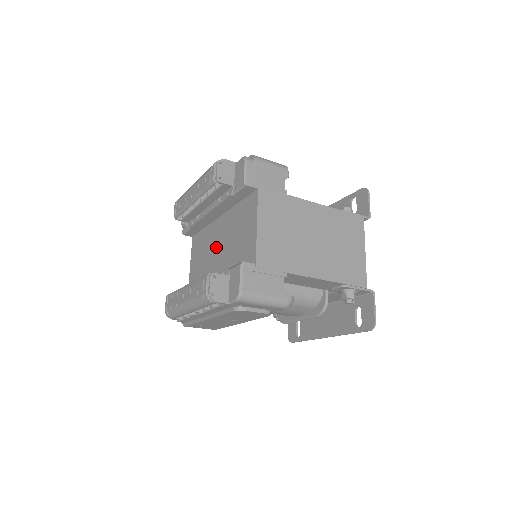
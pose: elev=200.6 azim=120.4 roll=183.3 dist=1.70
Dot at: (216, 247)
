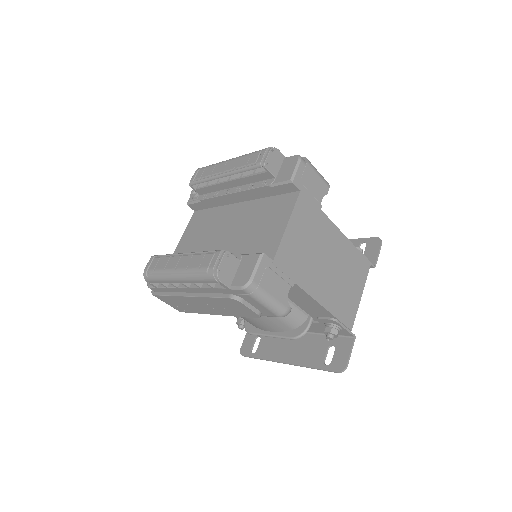
Dot at: (224, 230)
